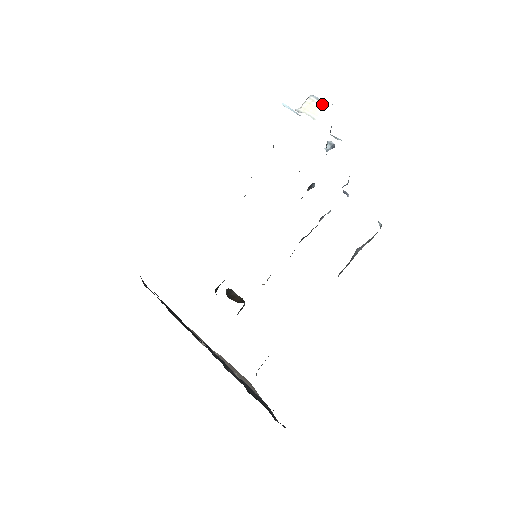
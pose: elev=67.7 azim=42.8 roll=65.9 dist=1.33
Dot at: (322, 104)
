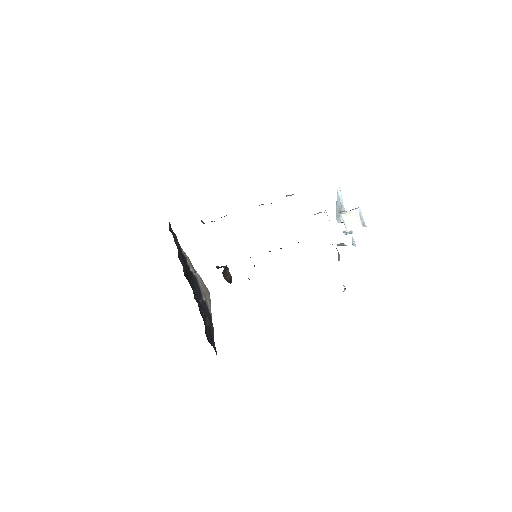
Dot at: (360, 223)
